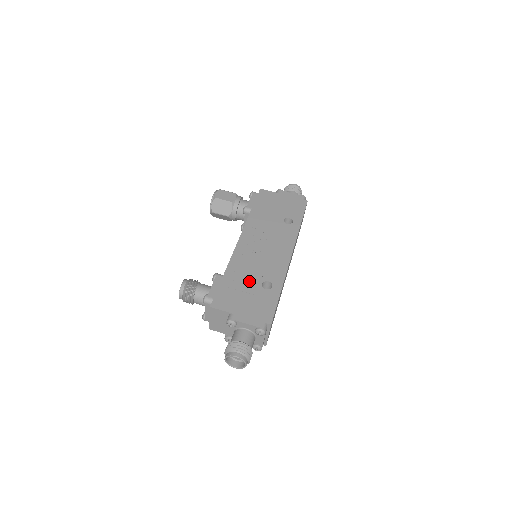
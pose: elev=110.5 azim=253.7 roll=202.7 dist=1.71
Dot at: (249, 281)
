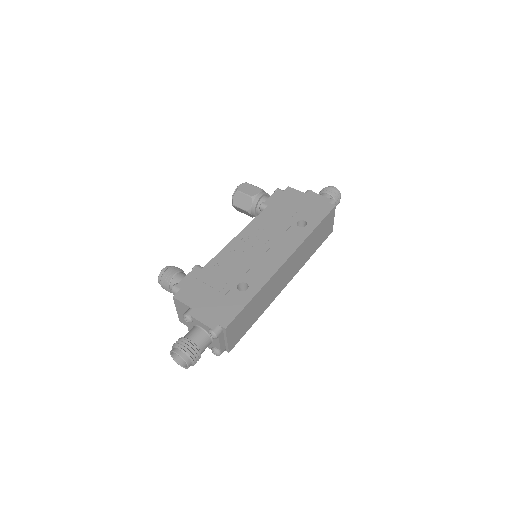
Dot at: (226, 279)
